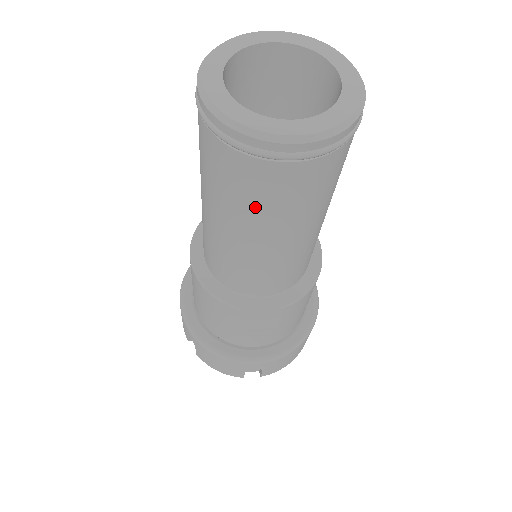
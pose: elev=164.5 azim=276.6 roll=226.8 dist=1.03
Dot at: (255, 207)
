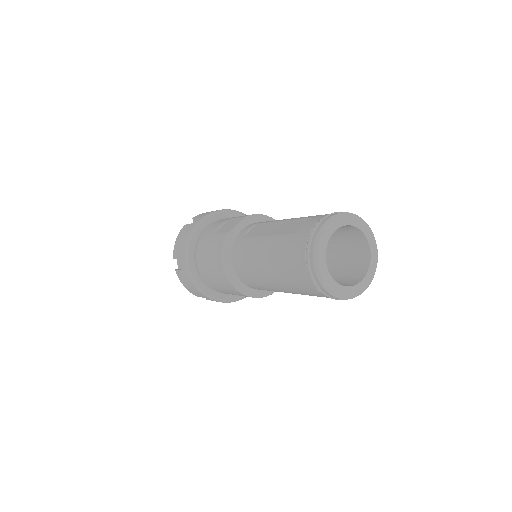
Dot at: occluded
